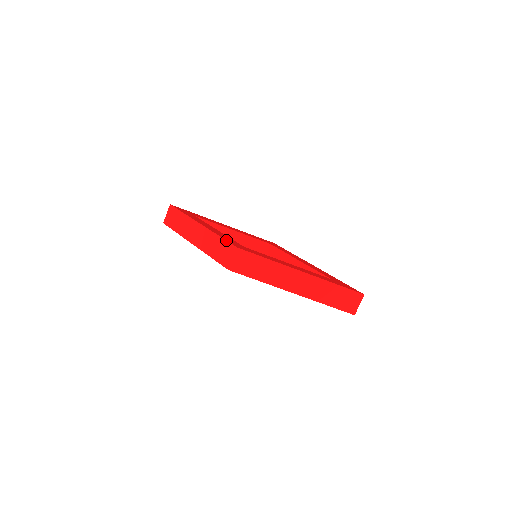
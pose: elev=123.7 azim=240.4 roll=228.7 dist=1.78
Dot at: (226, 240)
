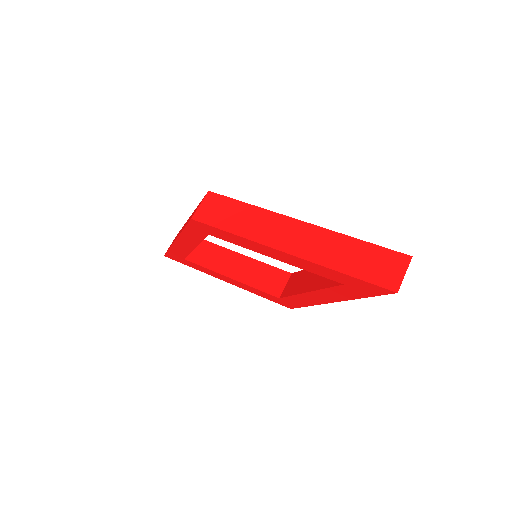
Dot at: occluded
